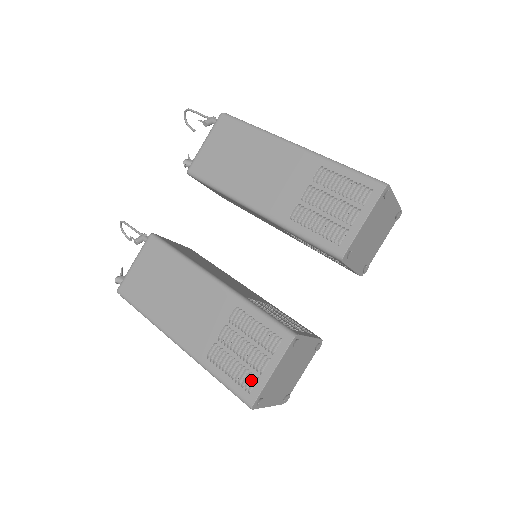
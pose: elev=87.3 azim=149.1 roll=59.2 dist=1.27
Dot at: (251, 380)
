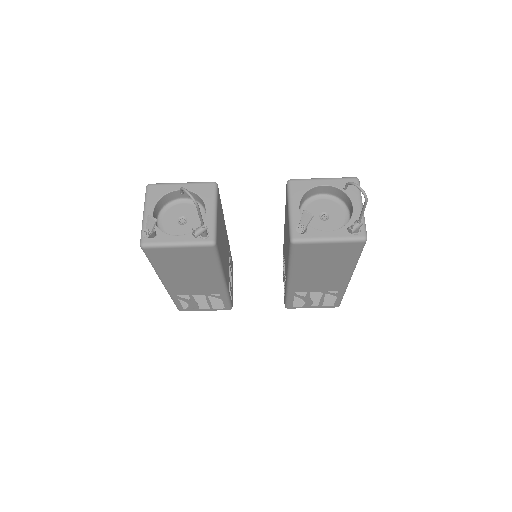
Dot at: (191, 306)
